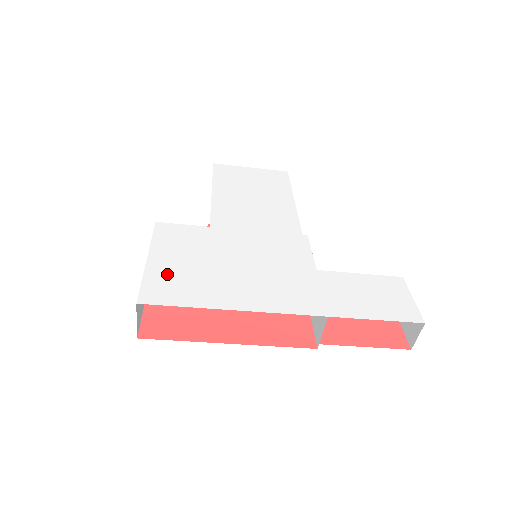
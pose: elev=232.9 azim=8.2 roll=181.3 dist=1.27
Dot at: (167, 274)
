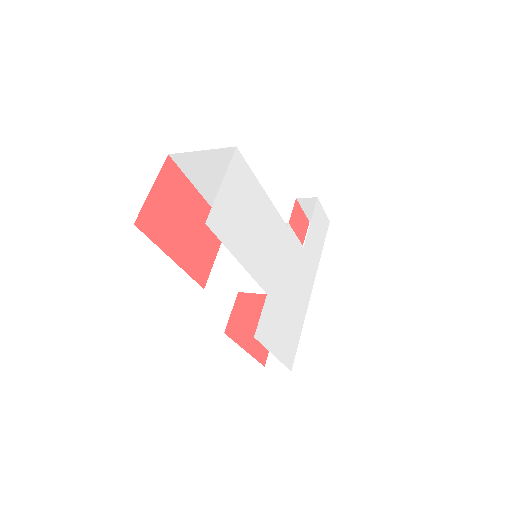
Dot at: (285, 347)
